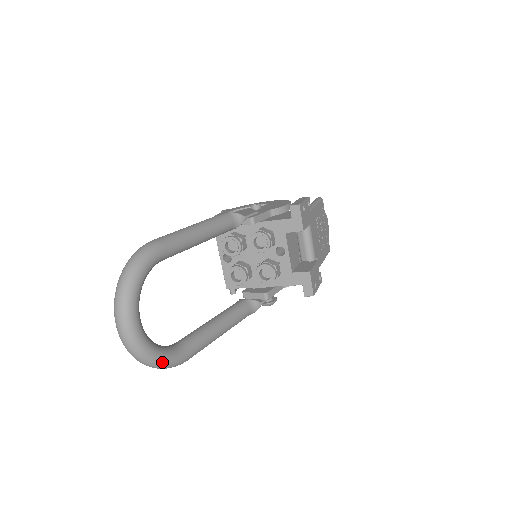
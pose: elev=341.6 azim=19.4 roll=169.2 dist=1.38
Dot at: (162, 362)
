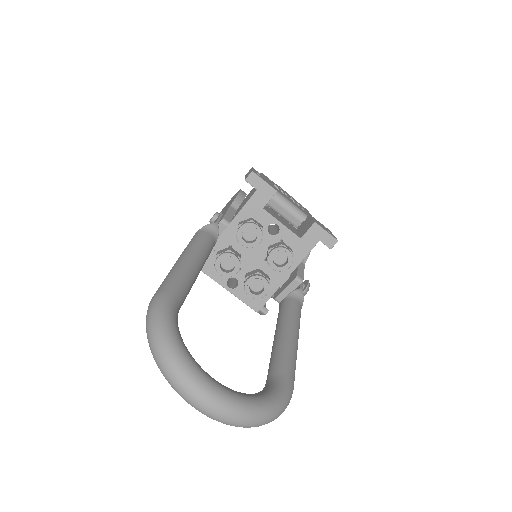
Dot at: (274, 406)
